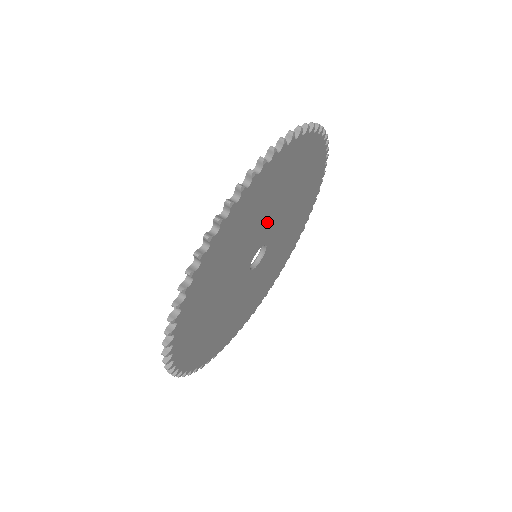
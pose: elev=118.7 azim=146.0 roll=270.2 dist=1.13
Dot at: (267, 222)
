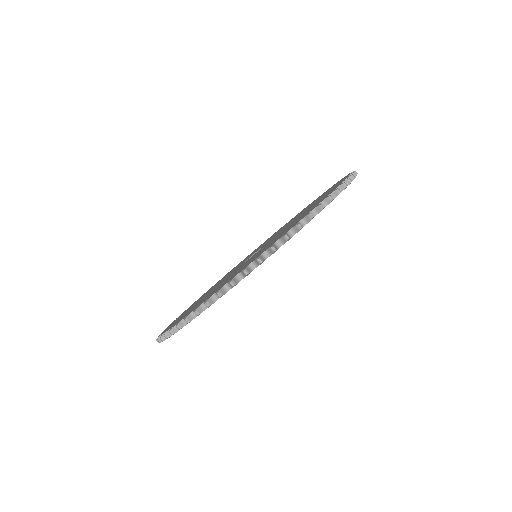
Dot at: occluded
